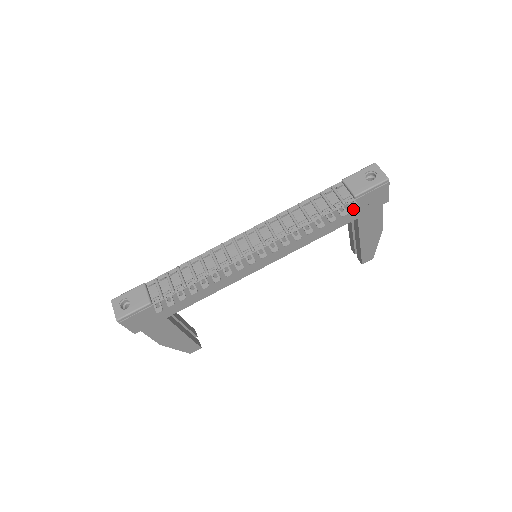
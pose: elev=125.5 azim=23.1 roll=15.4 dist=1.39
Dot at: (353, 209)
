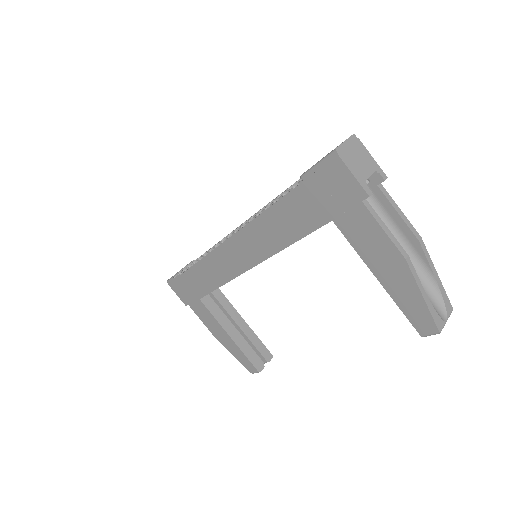
Dot at: (285, 191)
